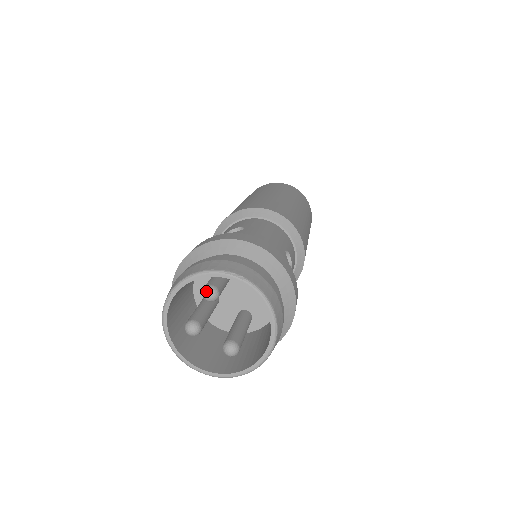
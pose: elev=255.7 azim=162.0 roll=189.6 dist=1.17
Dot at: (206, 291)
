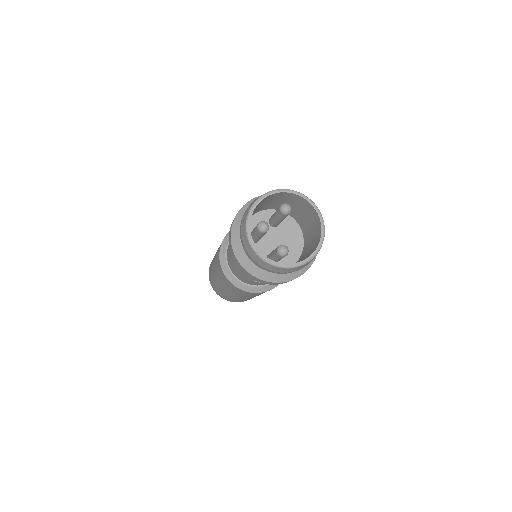
Dot at: (286, 204)
